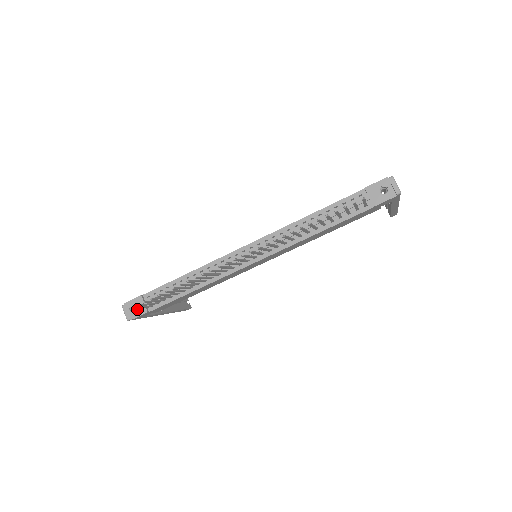
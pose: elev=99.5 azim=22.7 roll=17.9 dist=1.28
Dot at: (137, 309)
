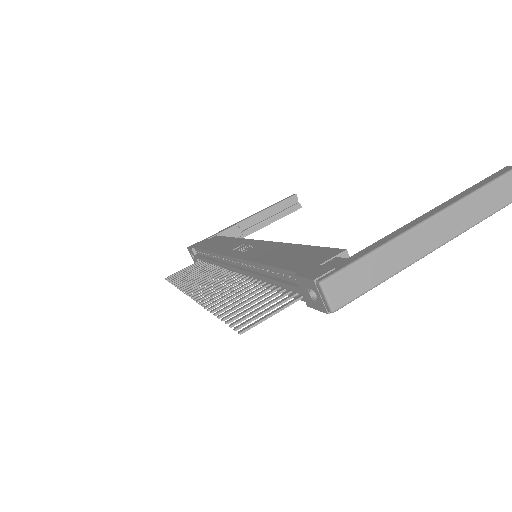
Dot at: (194, 258)
